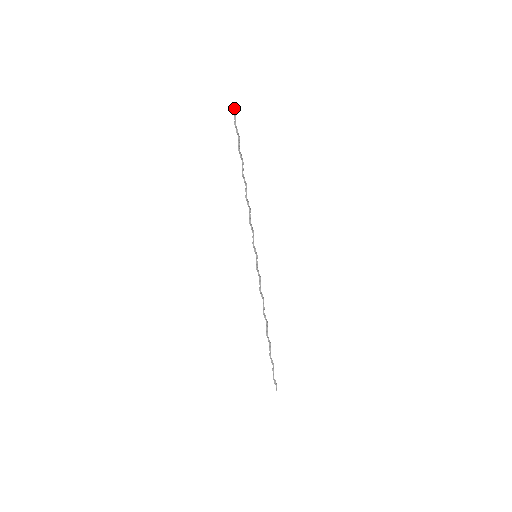
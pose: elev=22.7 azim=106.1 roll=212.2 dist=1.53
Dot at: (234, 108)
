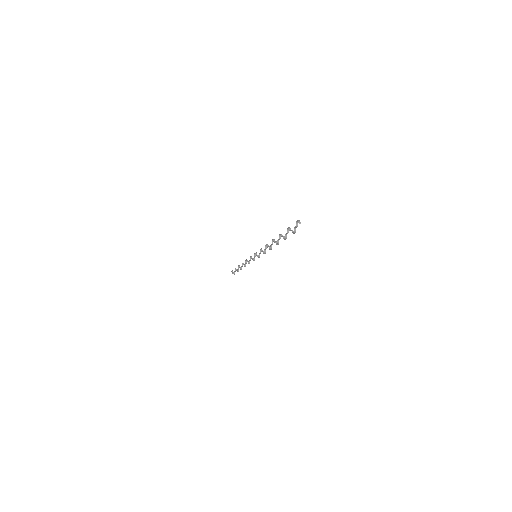
Dot at: occluded
